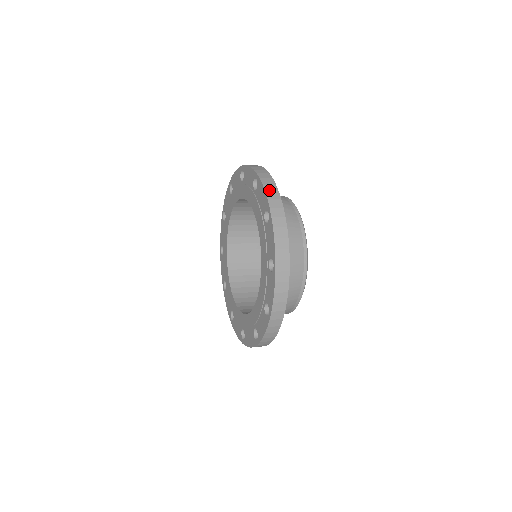
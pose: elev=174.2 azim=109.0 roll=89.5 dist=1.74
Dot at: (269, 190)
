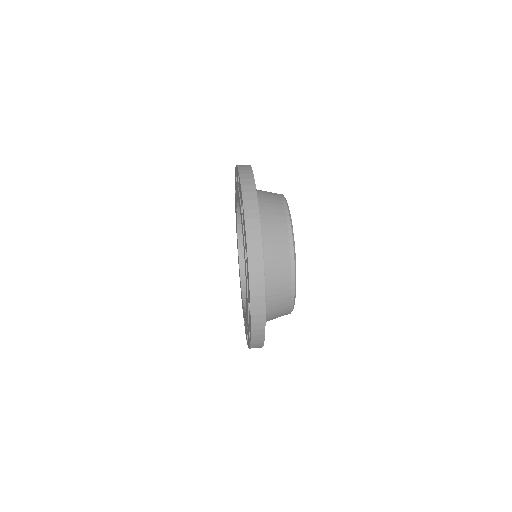
Dot at: (245, 184)
